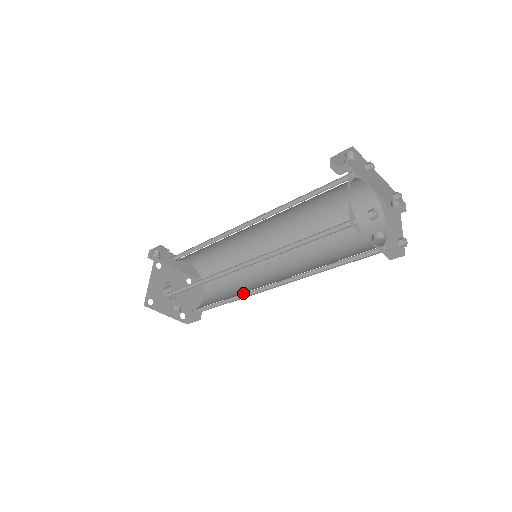
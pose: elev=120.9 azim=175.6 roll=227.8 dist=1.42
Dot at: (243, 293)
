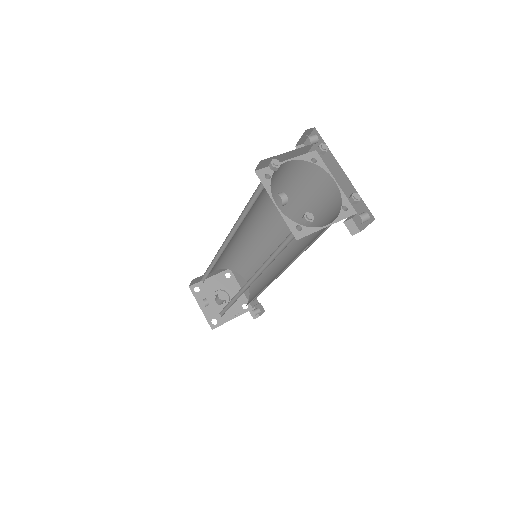
Dot at: (239, 295)
